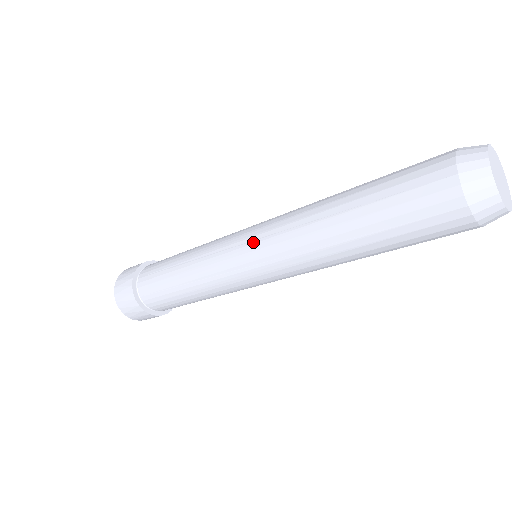
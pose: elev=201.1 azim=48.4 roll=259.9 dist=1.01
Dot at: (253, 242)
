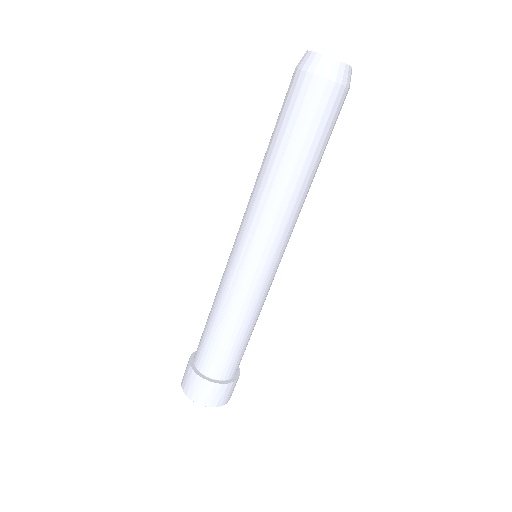
Dot at: (250, 243)
